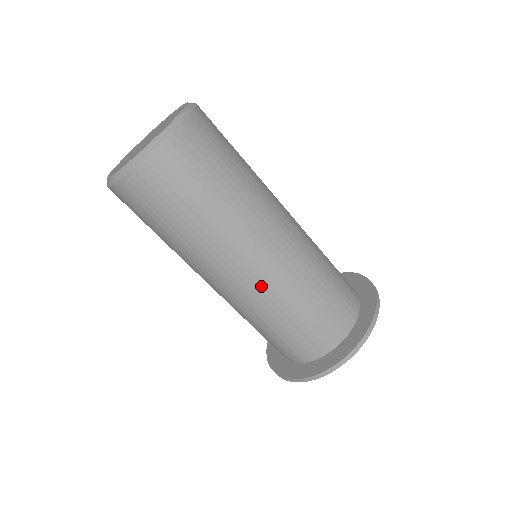
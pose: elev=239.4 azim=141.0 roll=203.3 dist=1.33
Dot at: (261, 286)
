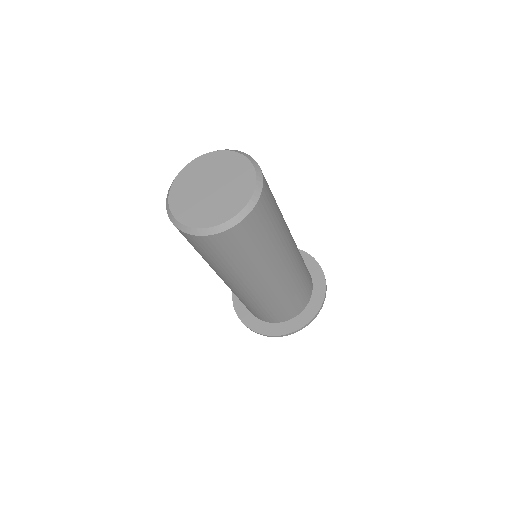
Dot at: (255, 295)
